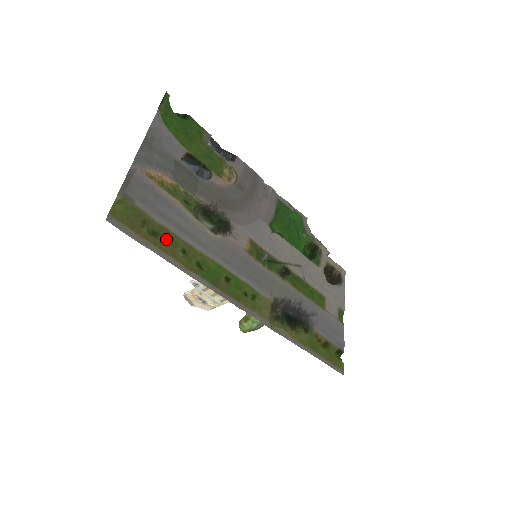
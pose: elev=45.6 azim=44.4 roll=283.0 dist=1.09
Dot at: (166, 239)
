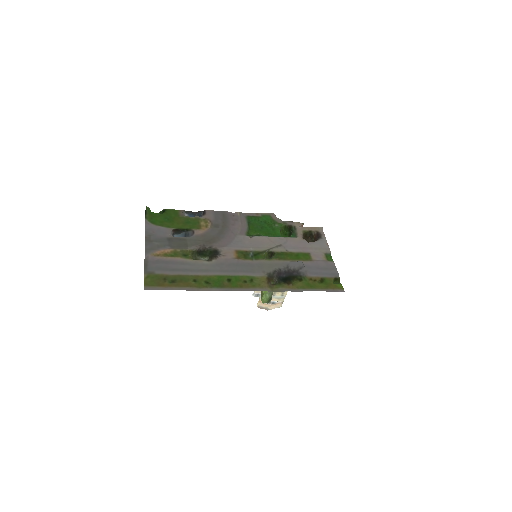
Dot at: (181, 280)
